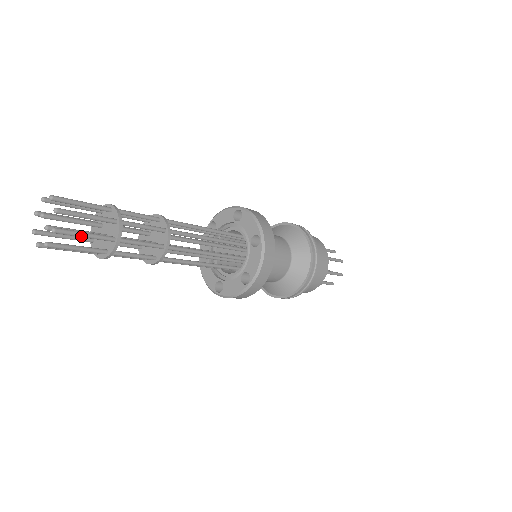
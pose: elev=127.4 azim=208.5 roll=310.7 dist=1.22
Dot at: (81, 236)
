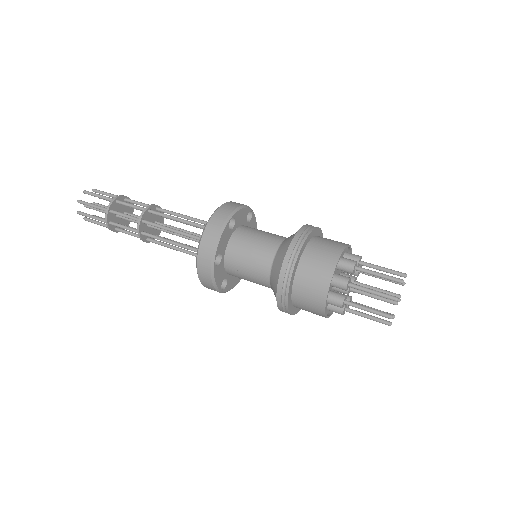
Dot at: (90, 206)
